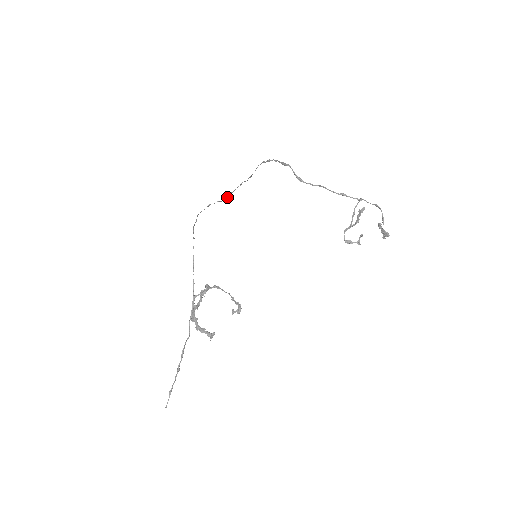
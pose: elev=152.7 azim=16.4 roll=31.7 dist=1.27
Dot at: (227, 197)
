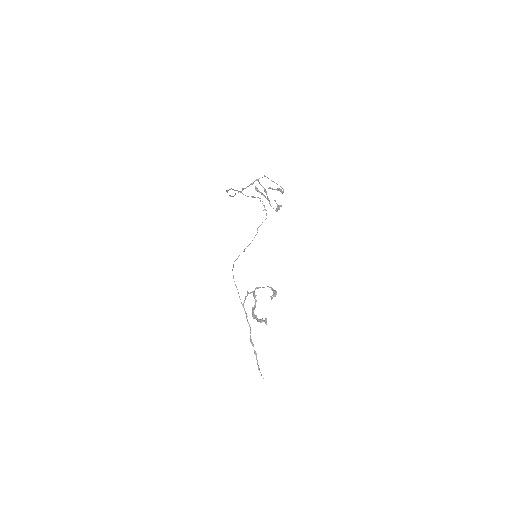
Dot at: (266, 214)
